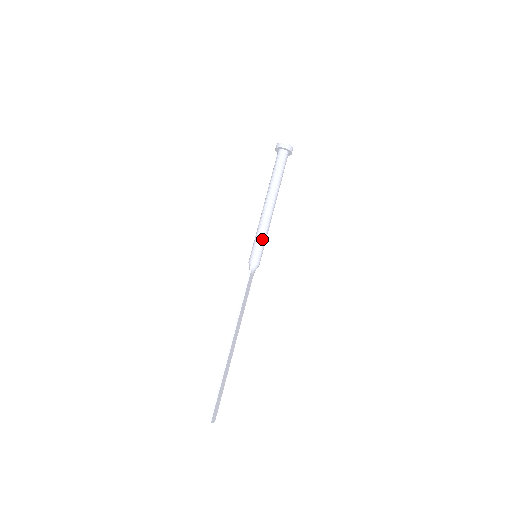
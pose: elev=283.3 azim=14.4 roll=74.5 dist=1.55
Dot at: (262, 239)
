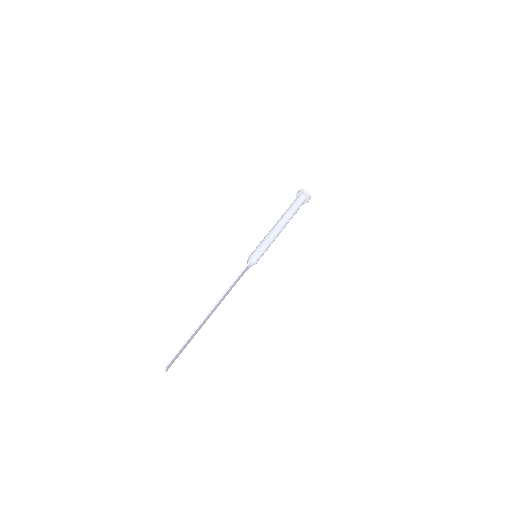
Dot at: (267, 245)
